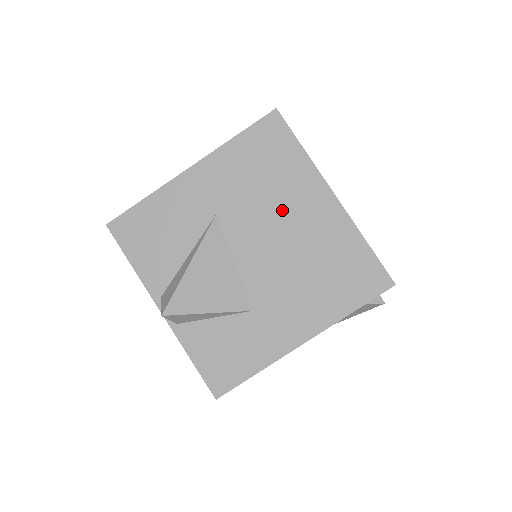
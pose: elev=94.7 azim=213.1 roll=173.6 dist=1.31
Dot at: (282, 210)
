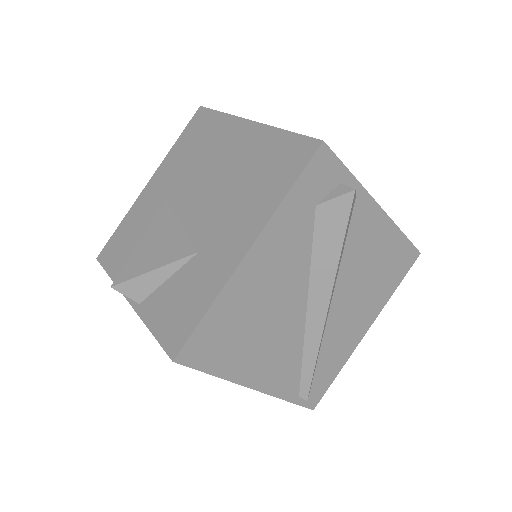
Dot at: (212, 160)
